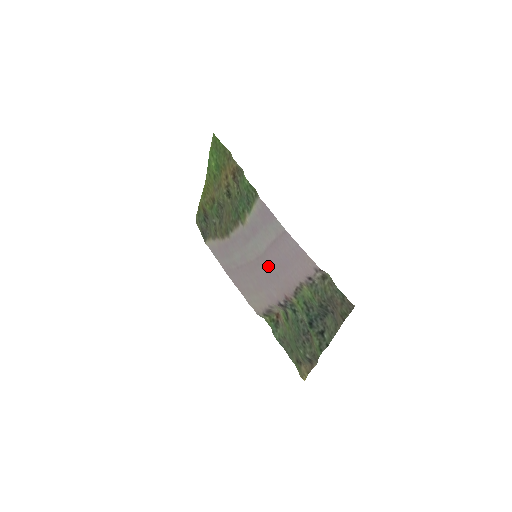
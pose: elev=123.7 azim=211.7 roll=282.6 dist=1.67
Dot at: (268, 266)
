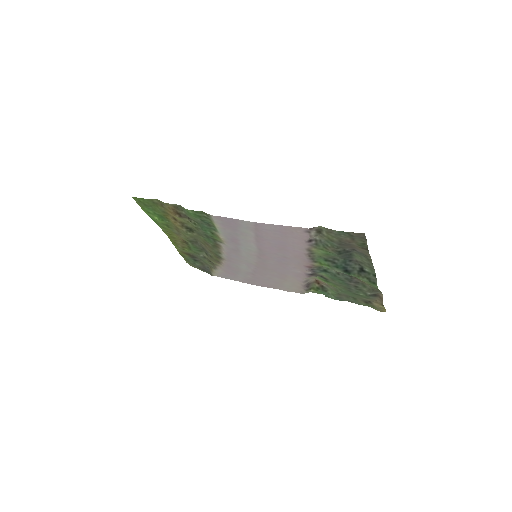
Dot at: (272, 256)
